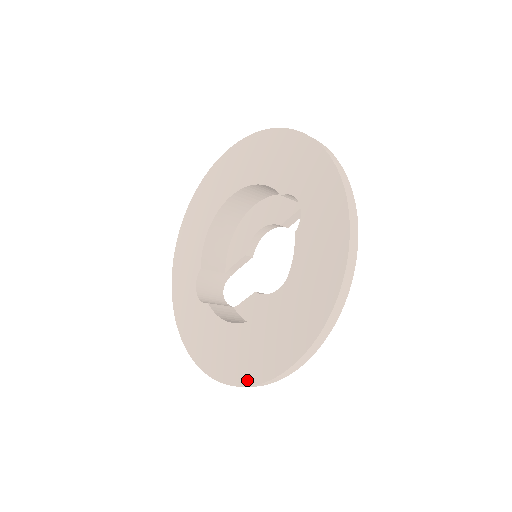
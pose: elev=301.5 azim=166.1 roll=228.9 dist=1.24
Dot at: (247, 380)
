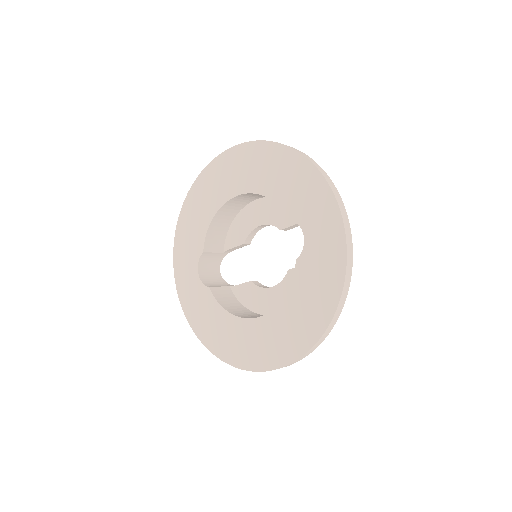
Dot at: (241, 364)
